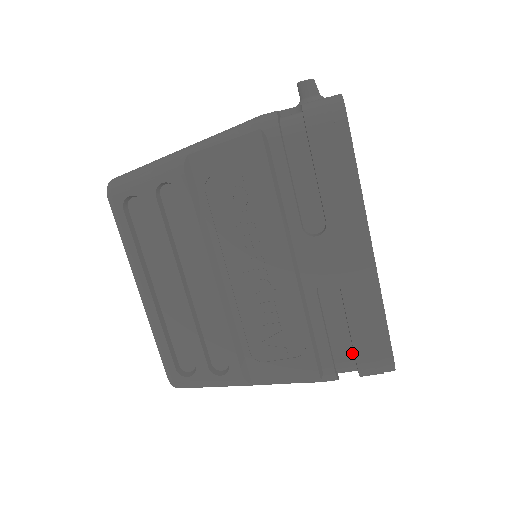
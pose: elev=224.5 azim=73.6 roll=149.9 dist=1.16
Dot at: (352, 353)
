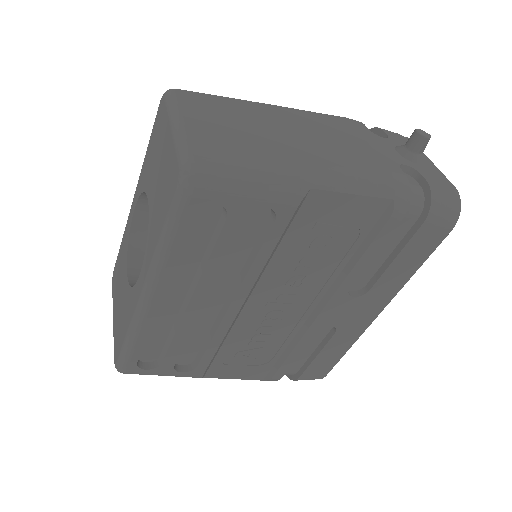
Dot at: (300, 367)
